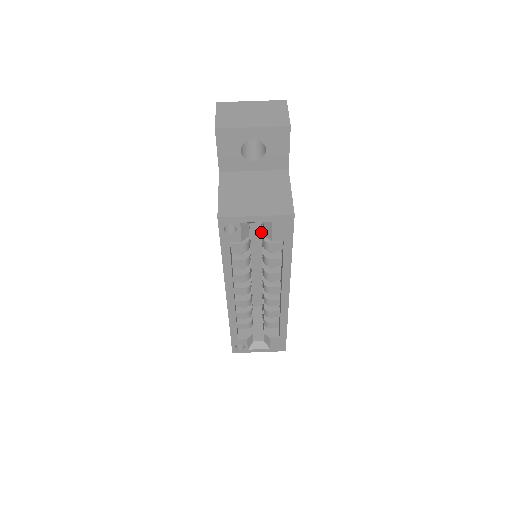
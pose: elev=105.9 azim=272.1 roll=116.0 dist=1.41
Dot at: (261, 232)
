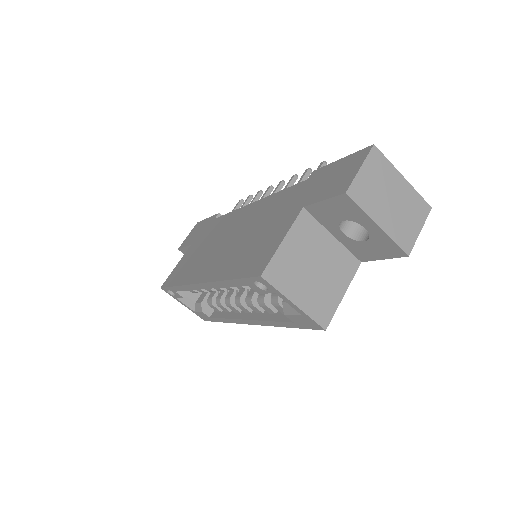
Dot at: occluded
